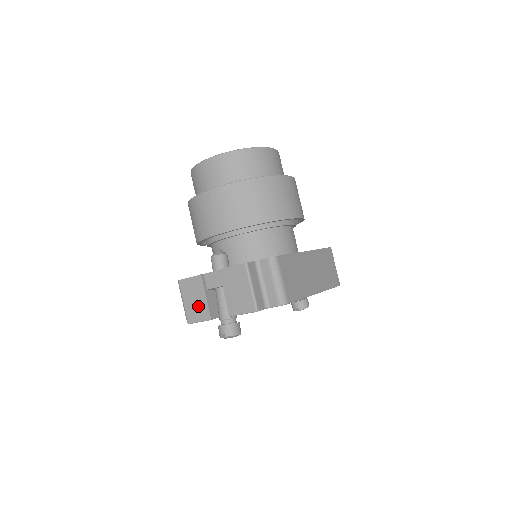
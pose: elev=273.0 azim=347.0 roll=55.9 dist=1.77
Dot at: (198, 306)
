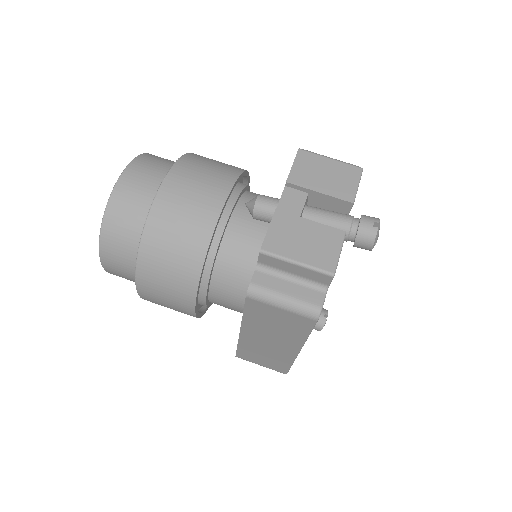
Dot at: (316, 240)
